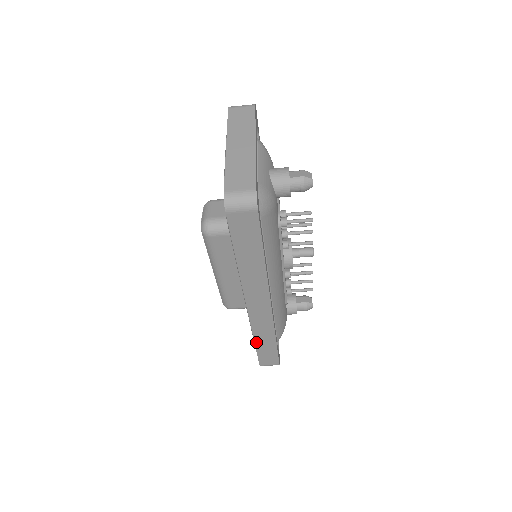
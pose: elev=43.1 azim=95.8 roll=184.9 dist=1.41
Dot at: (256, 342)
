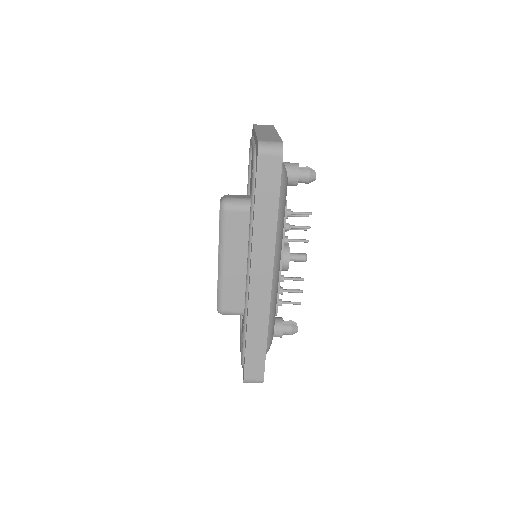
Dot at: (248, 337)
